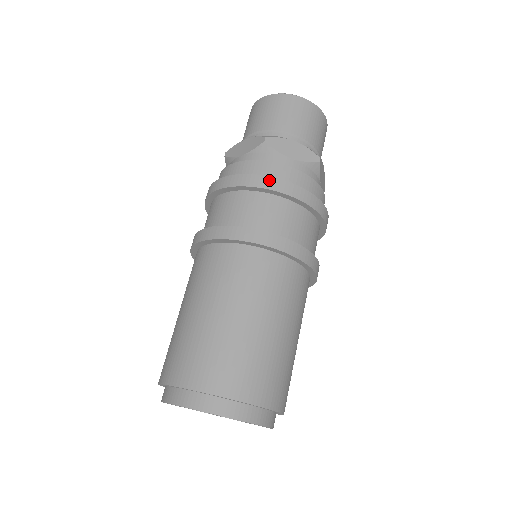
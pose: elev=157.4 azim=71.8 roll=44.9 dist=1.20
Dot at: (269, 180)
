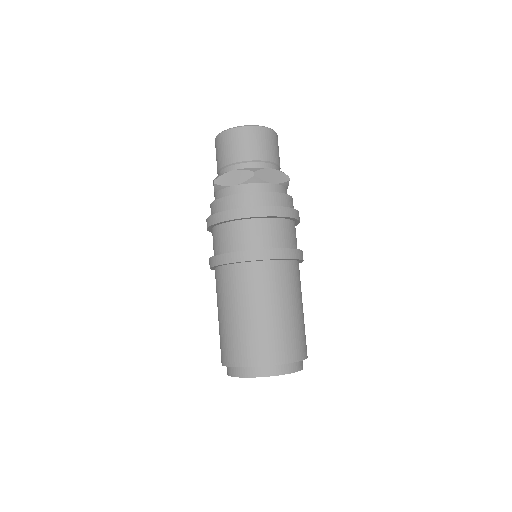
Dot at: (270, 209)
